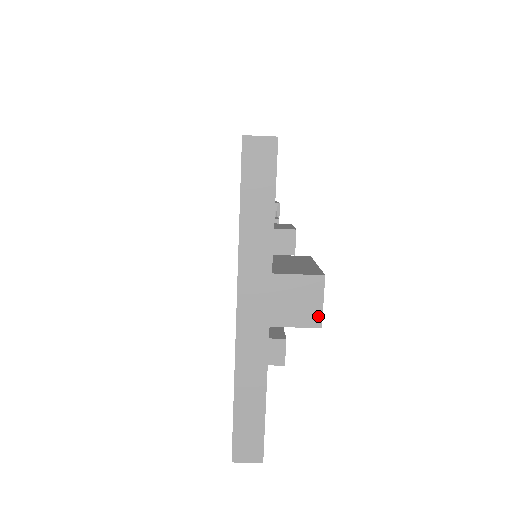
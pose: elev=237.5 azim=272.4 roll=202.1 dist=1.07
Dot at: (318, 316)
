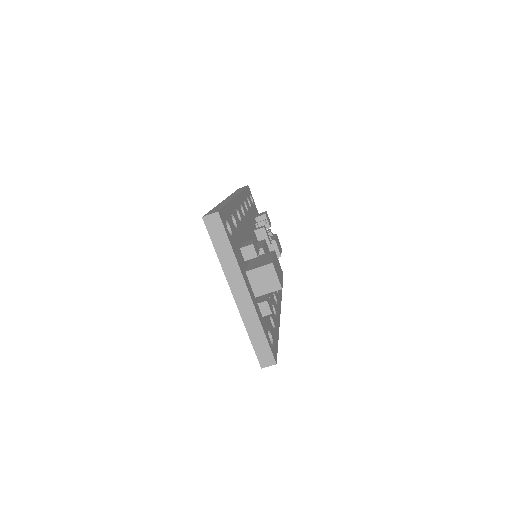
Dot at: (278, 284)
